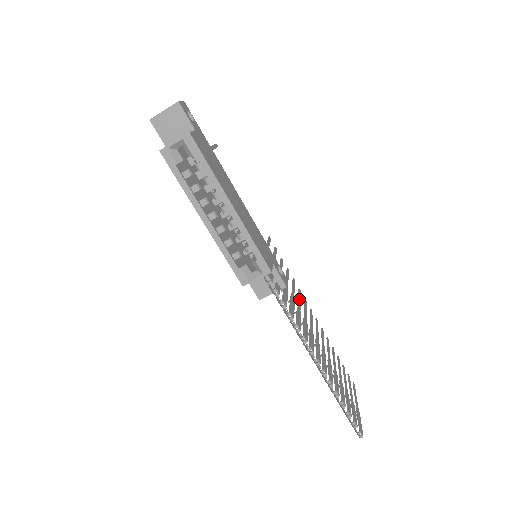
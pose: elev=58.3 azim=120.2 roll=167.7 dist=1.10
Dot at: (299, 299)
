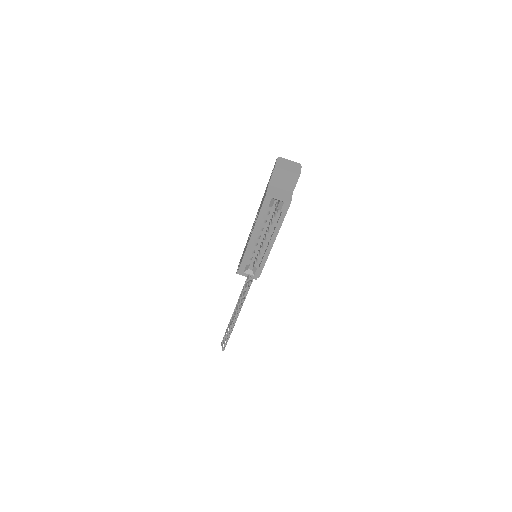
Dot at: occluded
